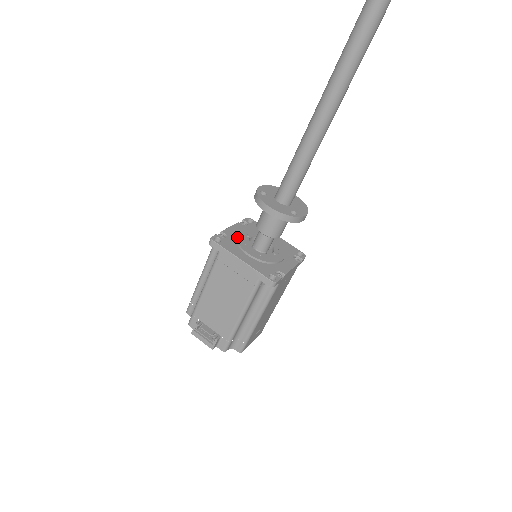
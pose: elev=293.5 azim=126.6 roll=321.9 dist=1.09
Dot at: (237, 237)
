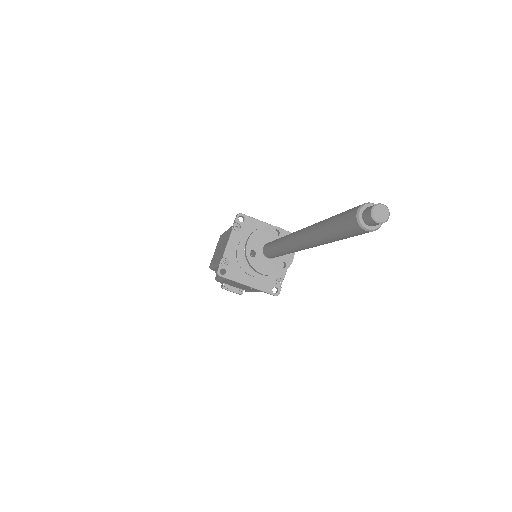
Dot at: (237, 259)
